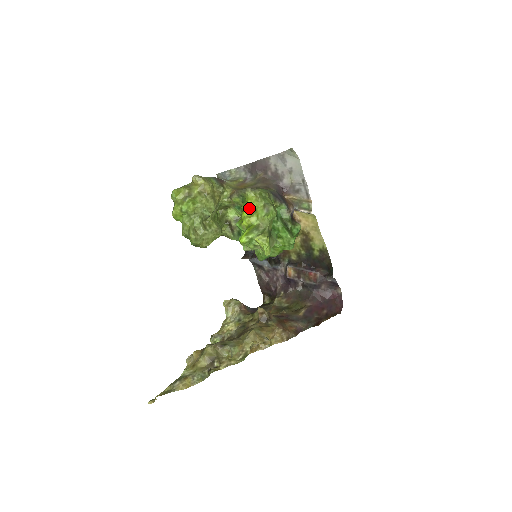
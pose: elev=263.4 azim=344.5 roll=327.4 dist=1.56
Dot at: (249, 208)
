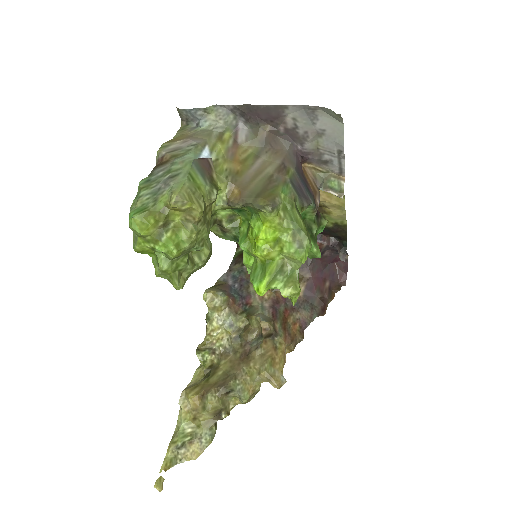
Dot at: (268, 237)
